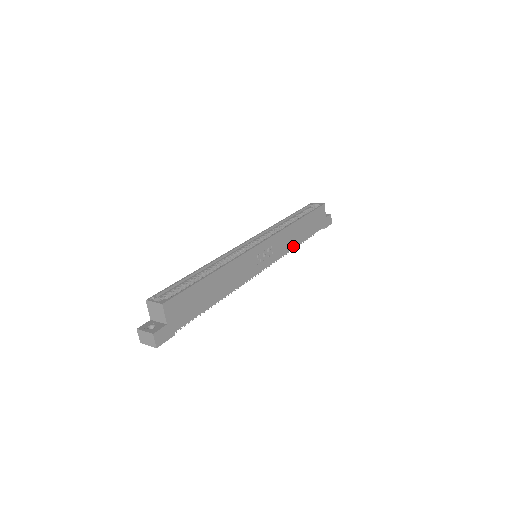
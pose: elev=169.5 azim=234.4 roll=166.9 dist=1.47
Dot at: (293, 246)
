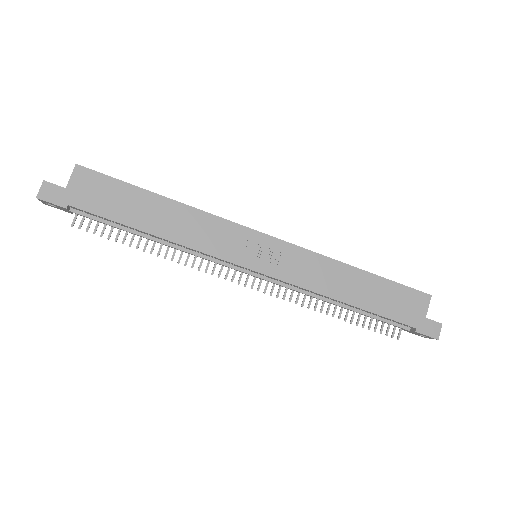
Dot at: (326, 292)
